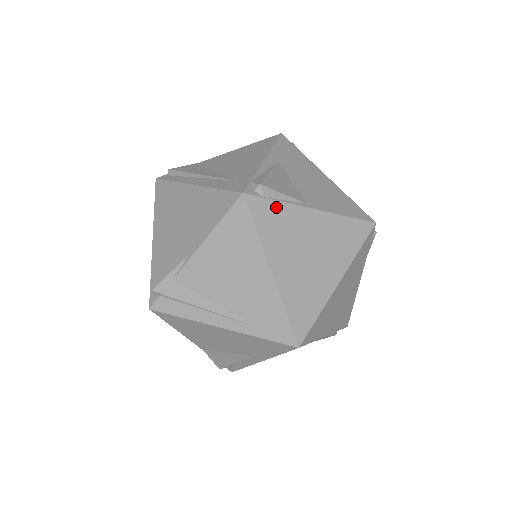
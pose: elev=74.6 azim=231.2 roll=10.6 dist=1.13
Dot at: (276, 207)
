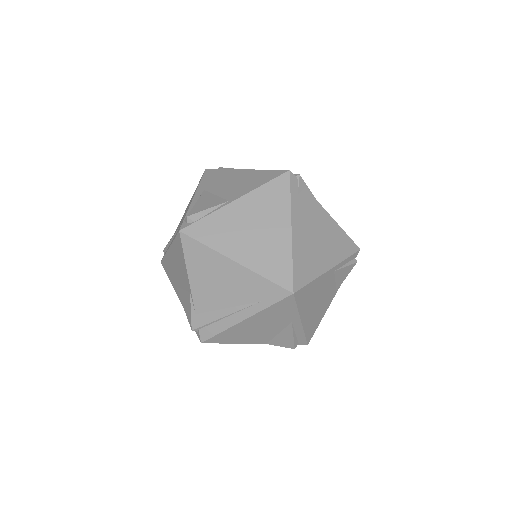
Dot at: (207, 221)
